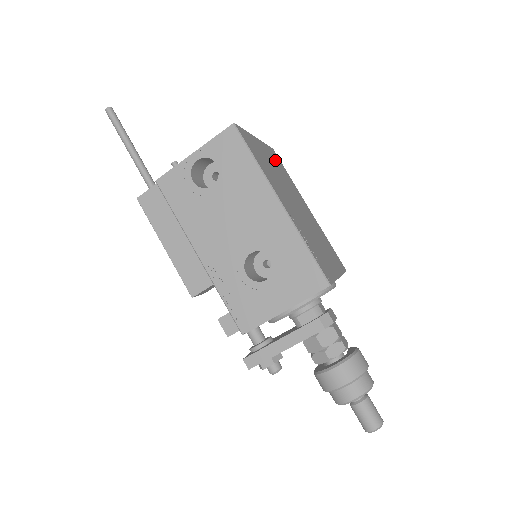
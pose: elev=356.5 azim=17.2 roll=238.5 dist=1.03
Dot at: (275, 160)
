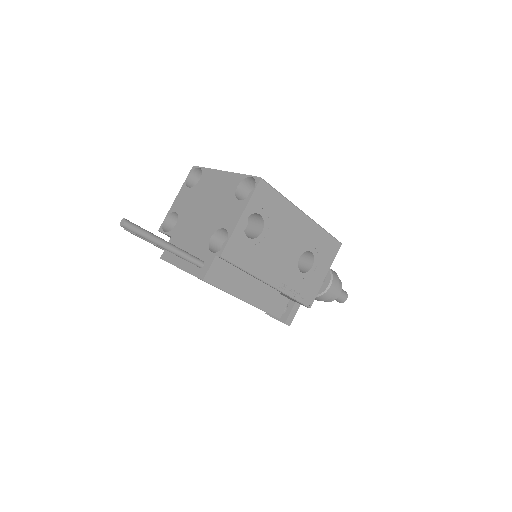
Dot at: occluded
